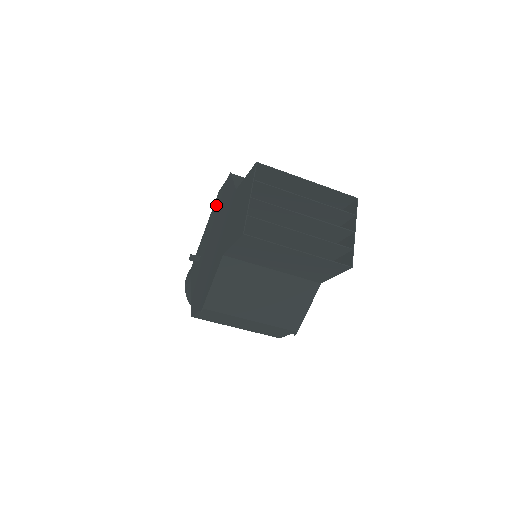
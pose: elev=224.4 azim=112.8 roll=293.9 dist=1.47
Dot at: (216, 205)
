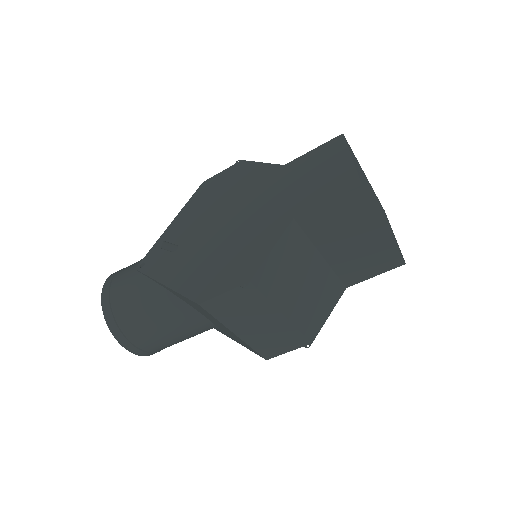
Dot at: (206, 193)
